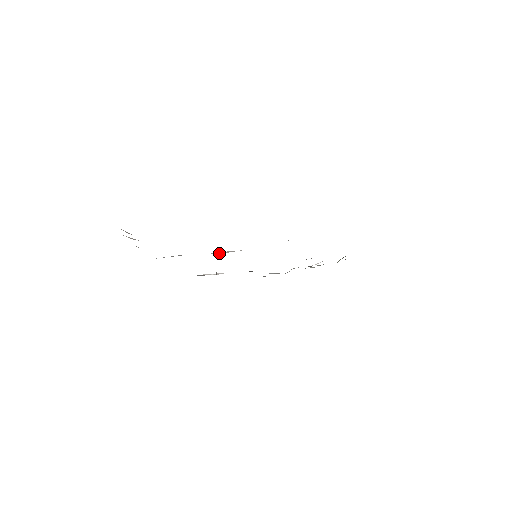
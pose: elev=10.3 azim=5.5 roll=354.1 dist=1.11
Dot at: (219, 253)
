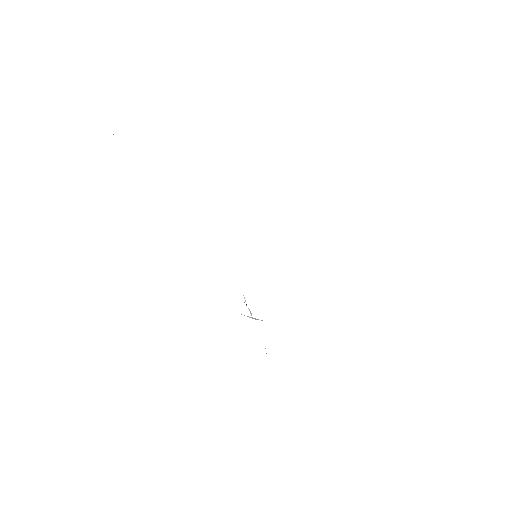
Dot at: occluded
